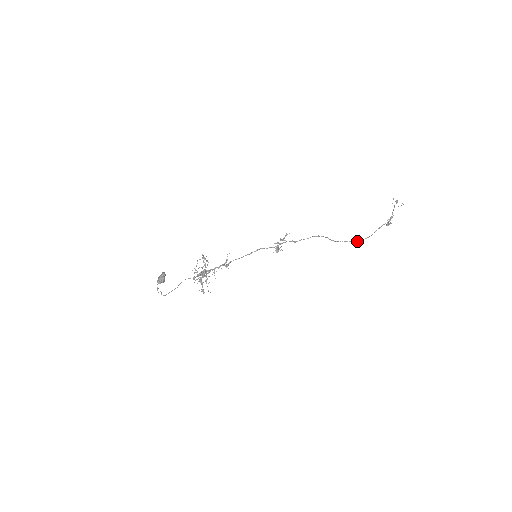
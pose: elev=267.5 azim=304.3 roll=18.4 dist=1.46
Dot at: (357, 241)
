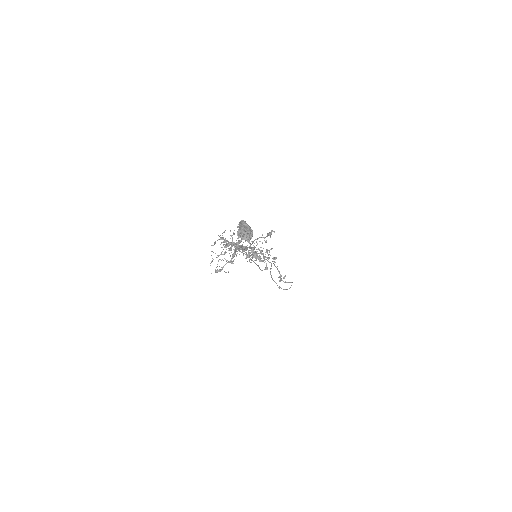
Dot at: occluded
